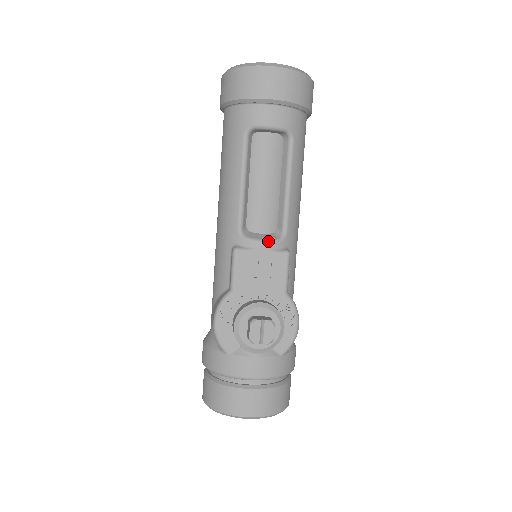
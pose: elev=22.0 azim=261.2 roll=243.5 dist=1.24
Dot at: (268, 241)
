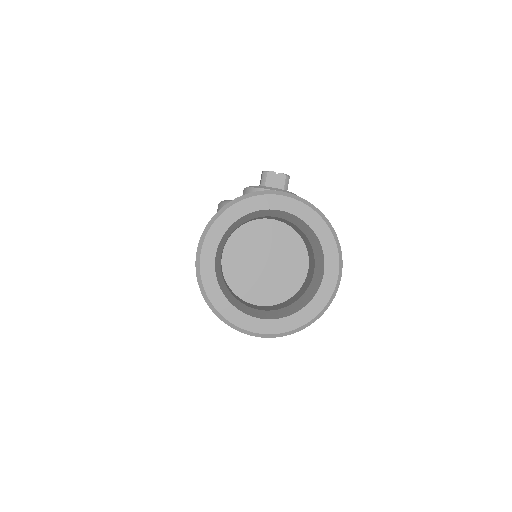
Dot at: occluded
